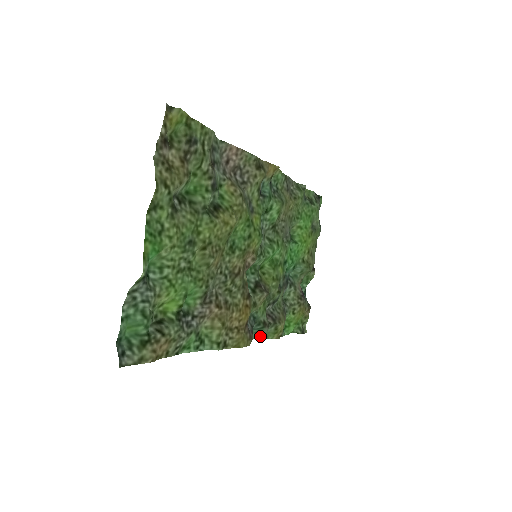
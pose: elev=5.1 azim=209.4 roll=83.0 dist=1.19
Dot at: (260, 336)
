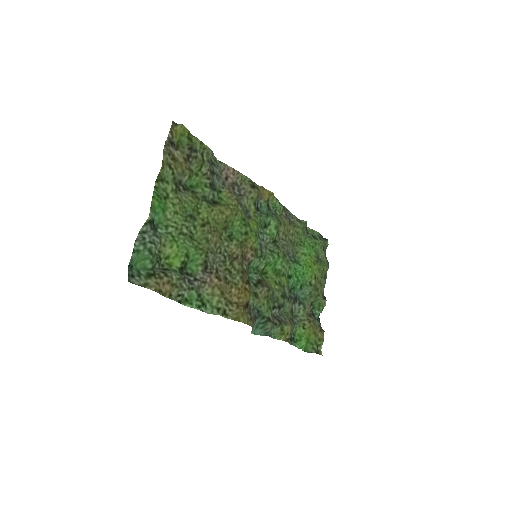
Dot at: (266, 332)
